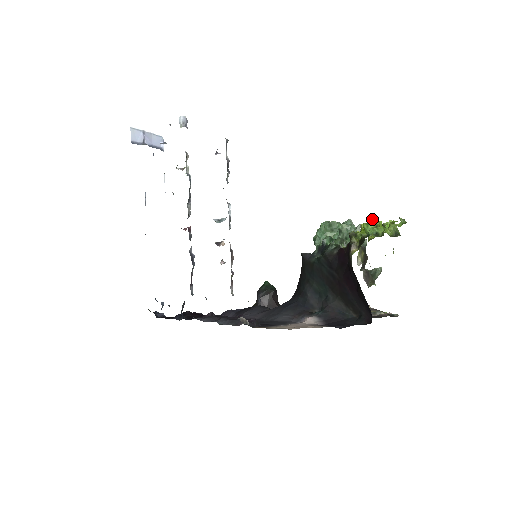
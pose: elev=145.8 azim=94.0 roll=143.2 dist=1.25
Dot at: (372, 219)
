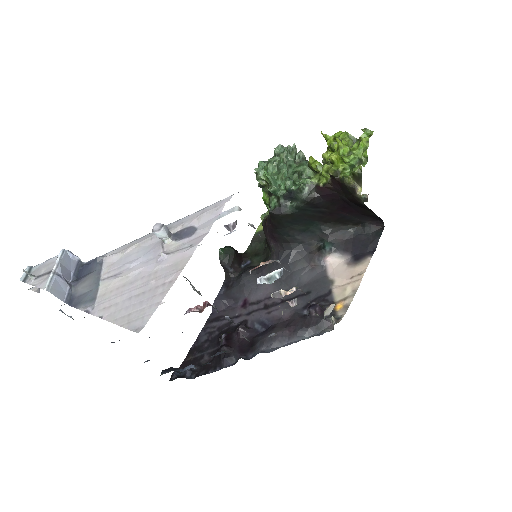
Dot at: (343, 148)
